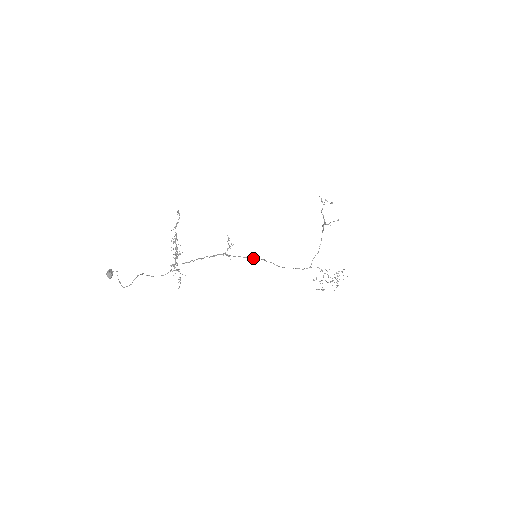
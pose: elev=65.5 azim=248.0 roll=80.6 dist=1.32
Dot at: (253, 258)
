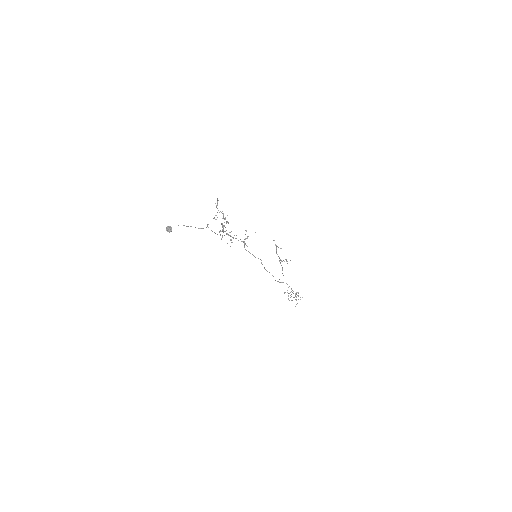
Dot at: (255, 257)
